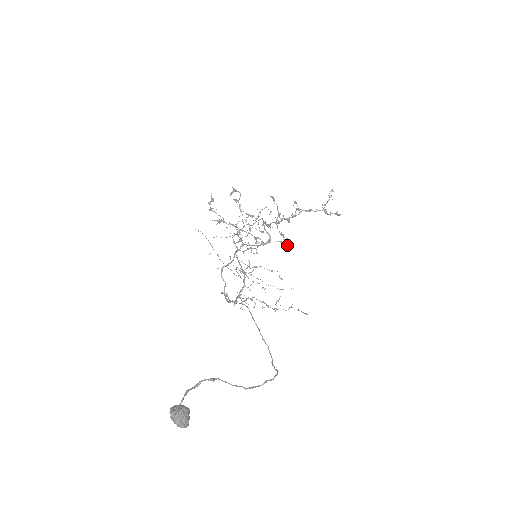
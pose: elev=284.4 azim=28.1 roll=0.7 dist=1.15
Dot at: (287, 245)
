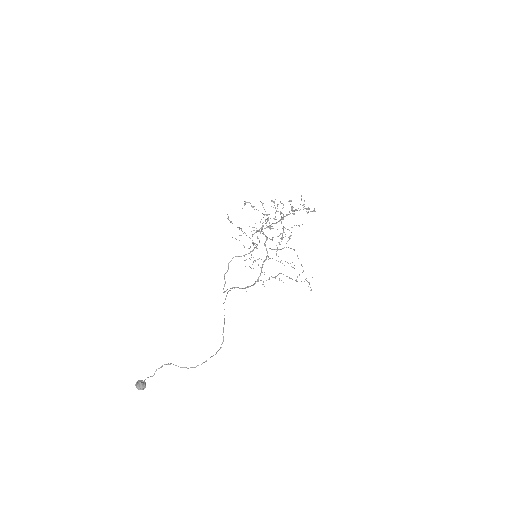
Dot at: occluded
